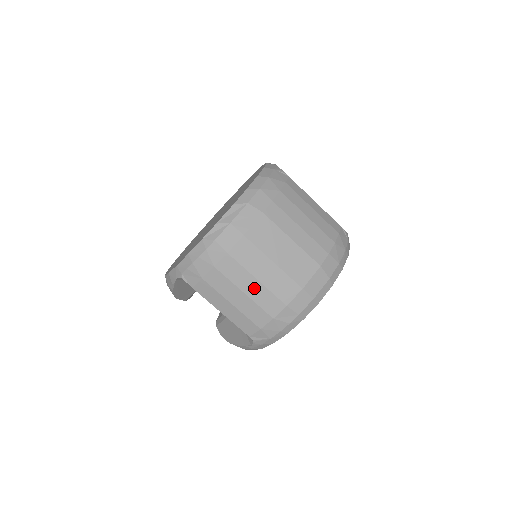
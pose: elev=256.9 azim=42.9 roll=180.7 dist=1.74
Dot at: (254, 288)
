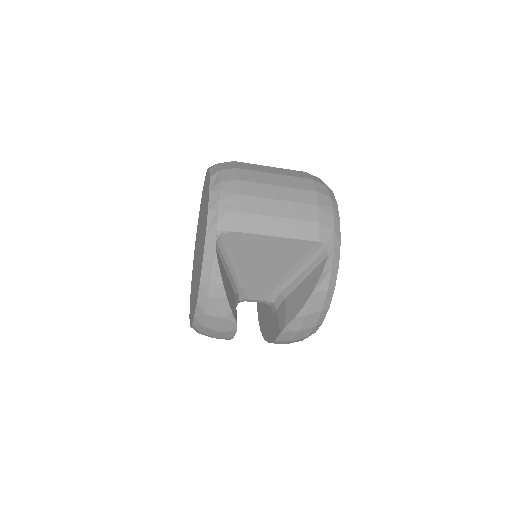
Dot at: (282, 193)
